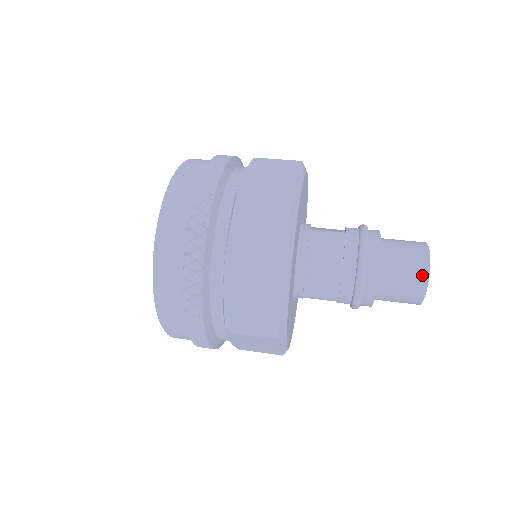
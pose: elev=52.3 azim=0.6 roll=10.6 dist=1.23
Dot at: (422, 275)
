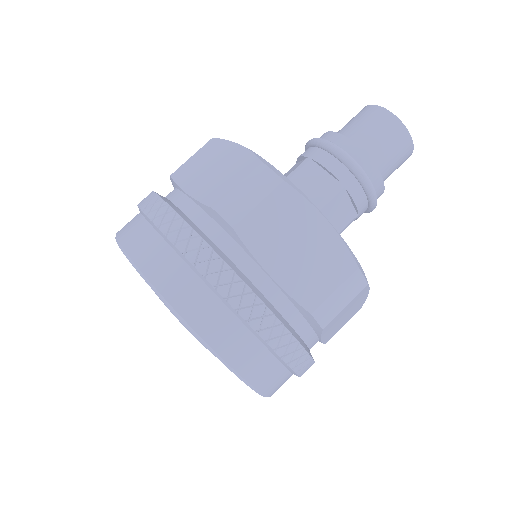
Dot at: (397, 127)
